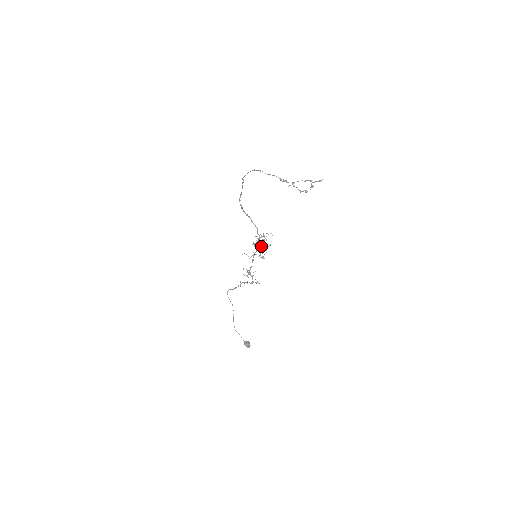
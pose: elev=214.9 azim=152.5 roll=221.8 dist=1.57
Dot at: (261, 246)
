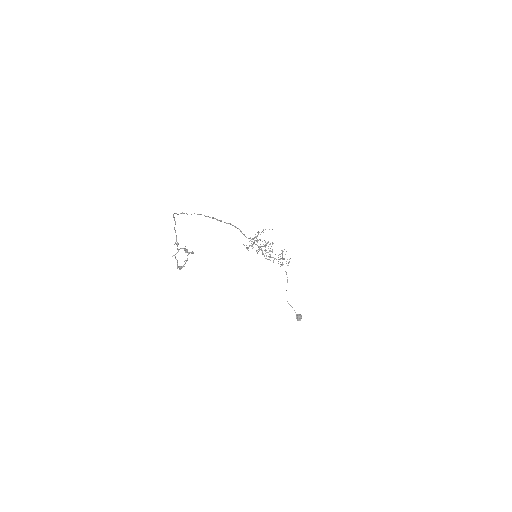
Dot at: (260, 244)
